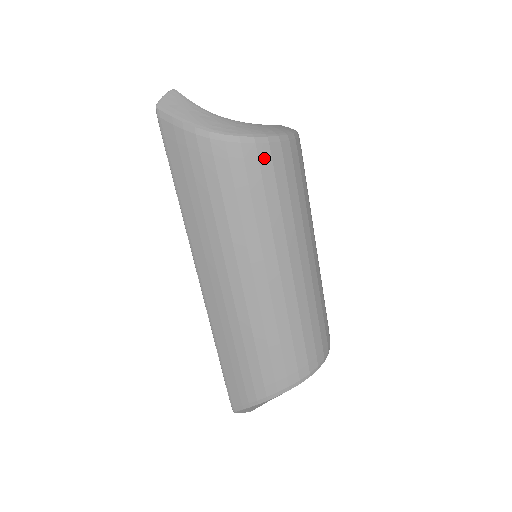
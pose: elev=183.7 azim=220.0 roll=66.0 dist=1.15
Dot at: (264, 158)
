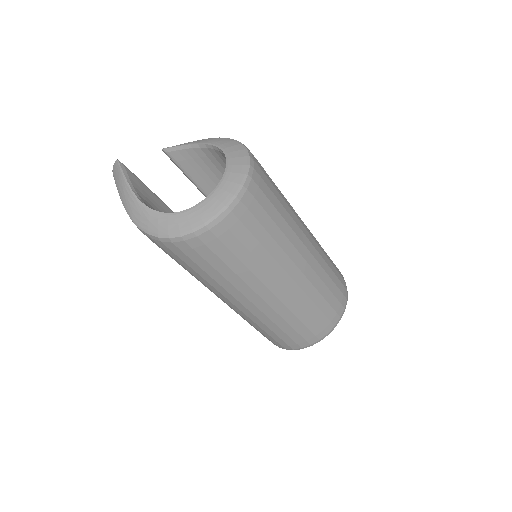
Dot at: (175, 250)
